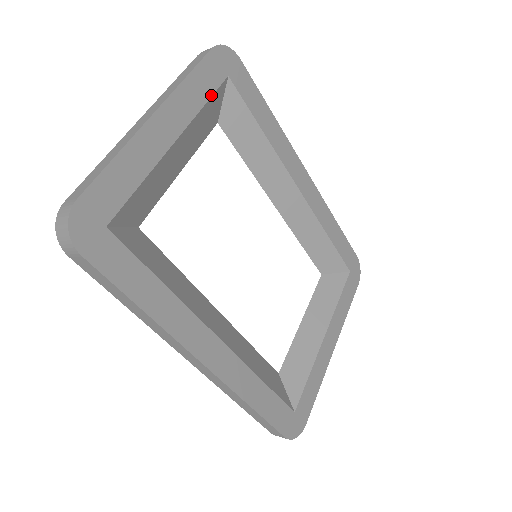
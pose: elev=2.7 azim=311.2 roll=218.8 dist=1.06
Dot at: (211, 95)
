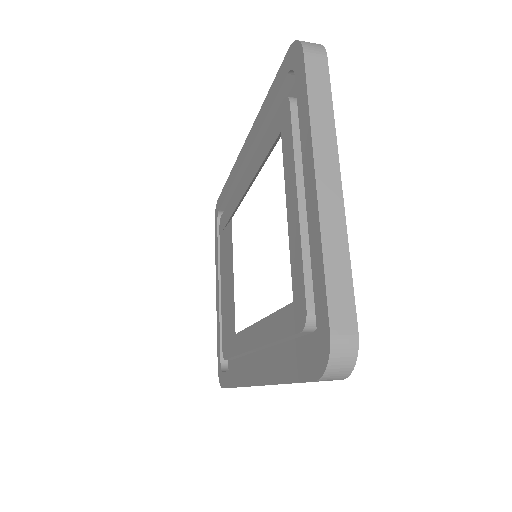
Dot at: occluded
